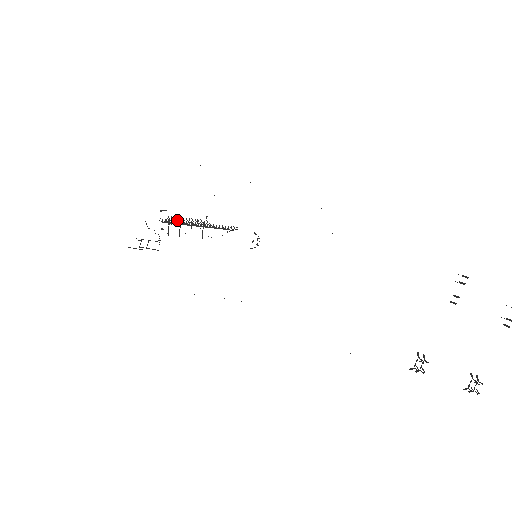
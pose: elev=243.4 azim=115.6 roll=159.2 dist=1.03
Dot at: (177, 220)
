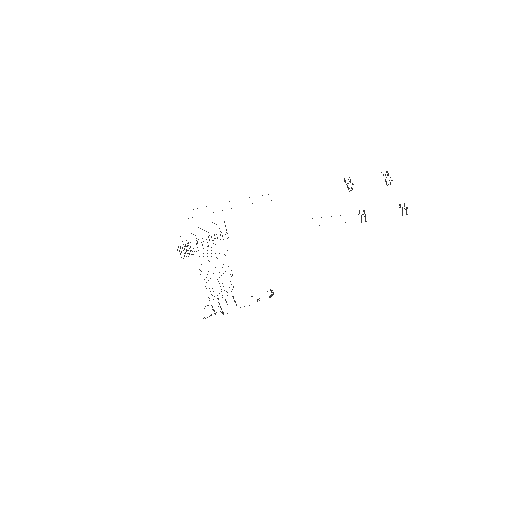
Dot at: occluded
